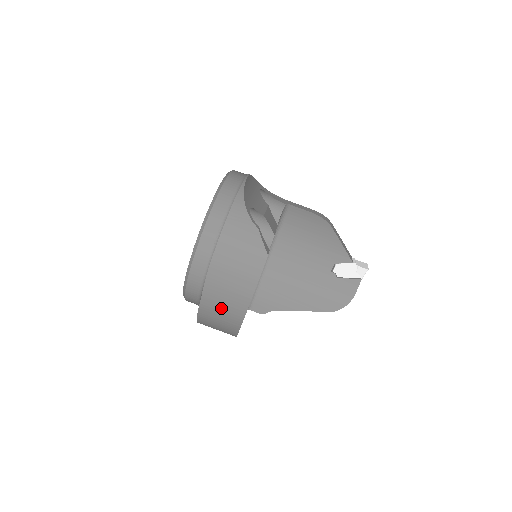
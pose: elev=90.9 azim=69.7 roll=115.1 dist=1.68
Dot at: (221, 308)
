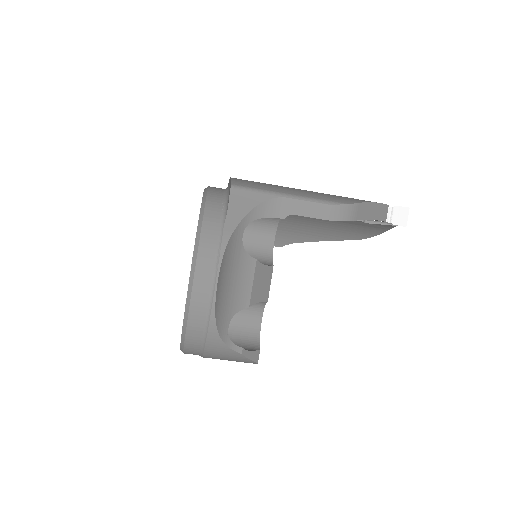
Dot at: occluded
